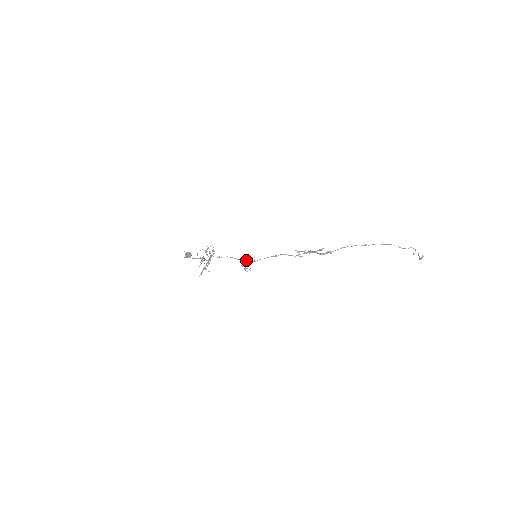
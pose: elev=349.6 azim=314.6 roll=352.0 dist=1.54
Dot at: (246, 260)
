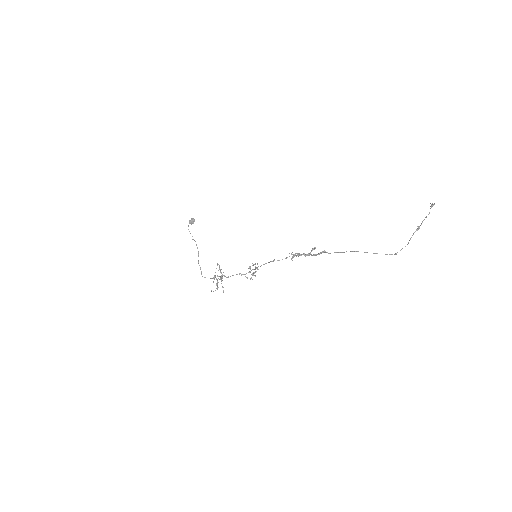
Dot at: (250, 271)
